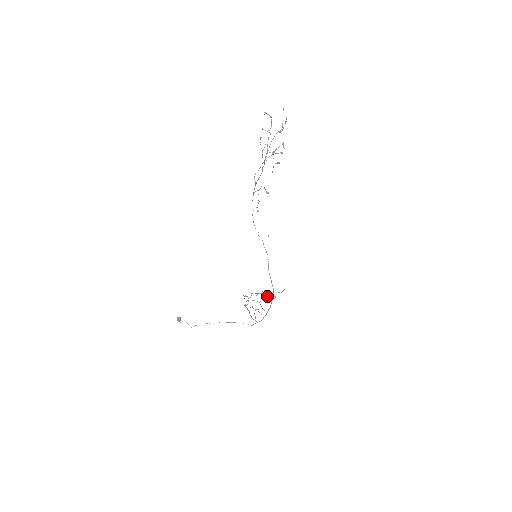
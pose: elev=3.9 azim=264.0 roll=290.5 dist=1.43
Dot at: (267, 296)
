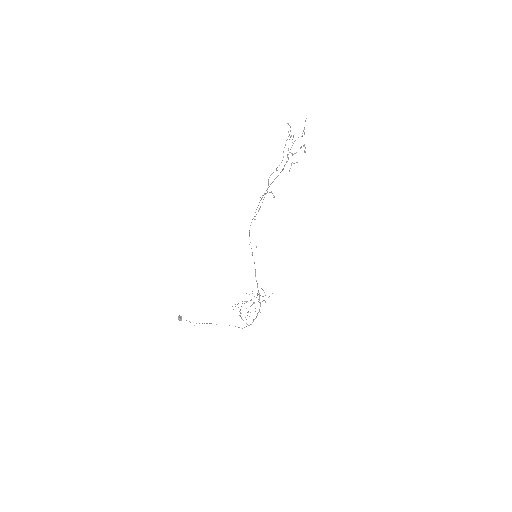
Dot at: occluded
